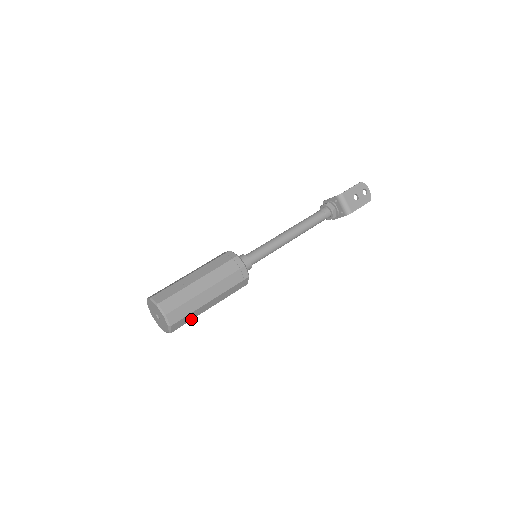
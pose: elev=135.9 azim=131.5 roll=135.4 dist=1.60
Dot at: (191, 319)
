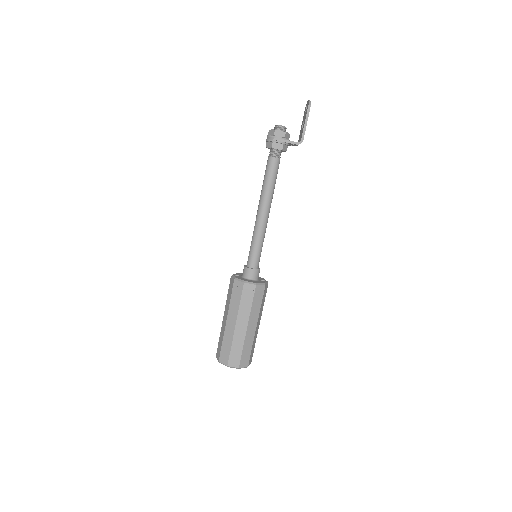
Dot at: occluded
